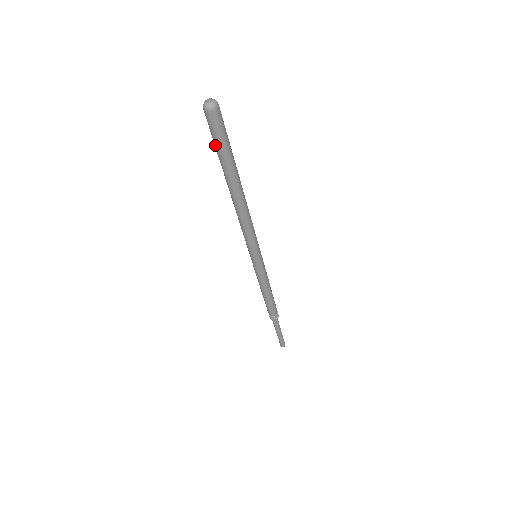
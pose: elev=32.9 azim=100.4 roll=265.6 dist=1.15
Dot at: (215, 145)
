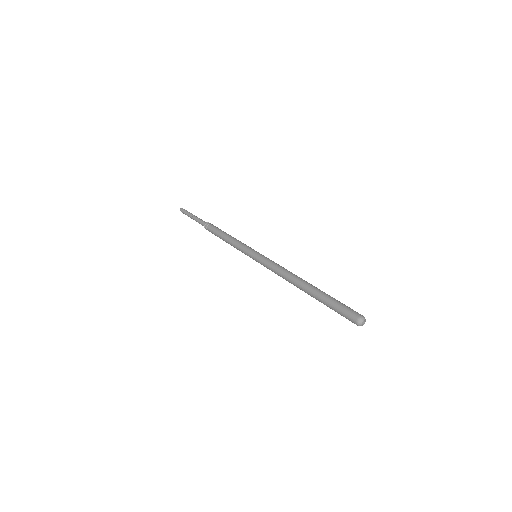
Dot at: (334, 310)
